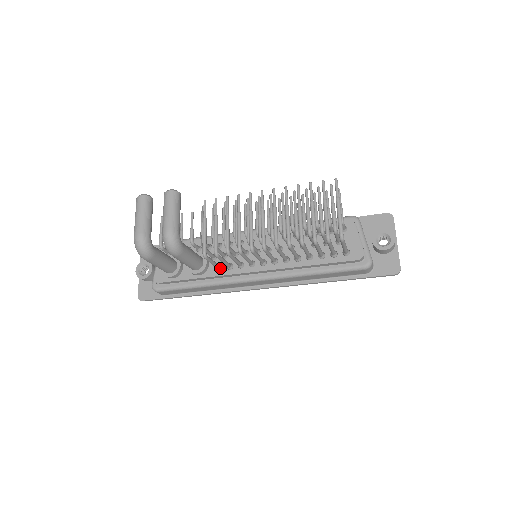
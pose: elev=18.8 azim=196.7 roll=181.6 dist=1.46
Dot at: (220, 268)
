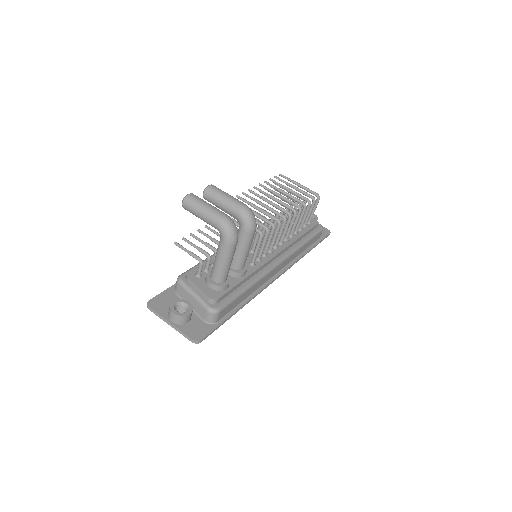
Dot at: (254, 262)
